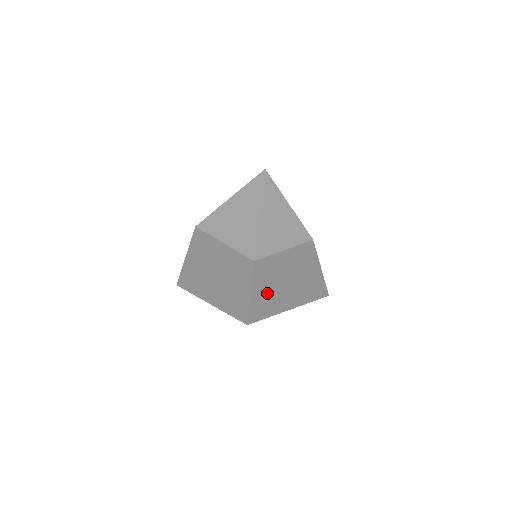
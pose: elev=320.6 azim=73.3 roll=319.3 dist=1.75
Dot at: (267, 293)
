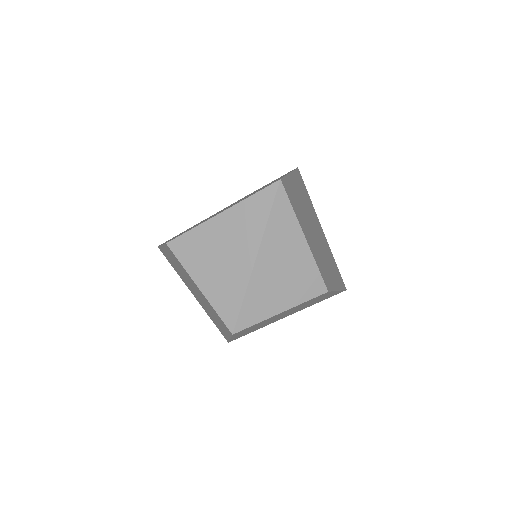
Dot at: (255, 328)
